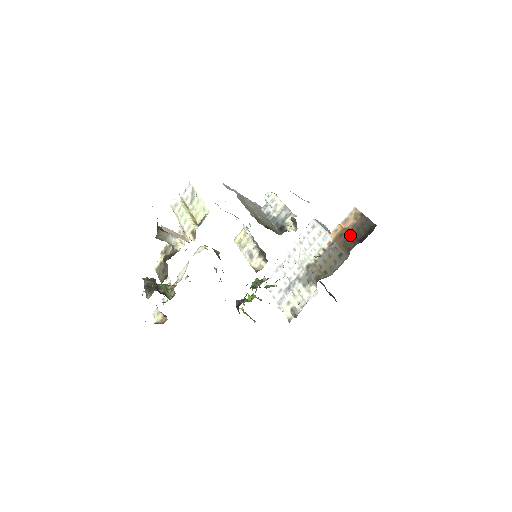
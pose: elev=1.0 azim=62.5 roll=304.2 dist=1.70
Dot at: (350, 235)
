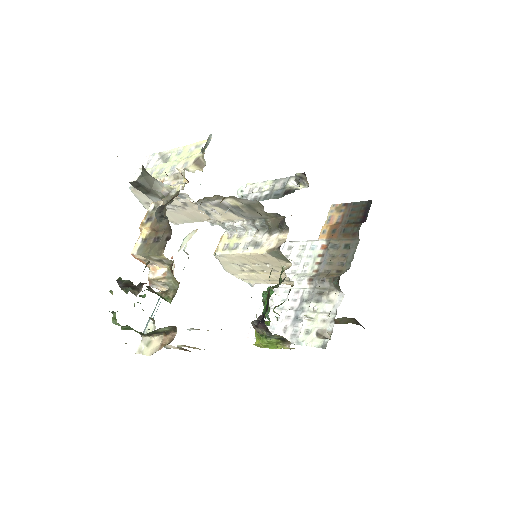
Dot at: (345, 224)
